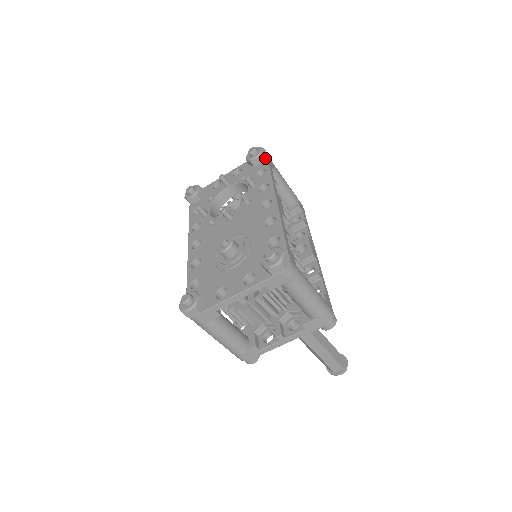
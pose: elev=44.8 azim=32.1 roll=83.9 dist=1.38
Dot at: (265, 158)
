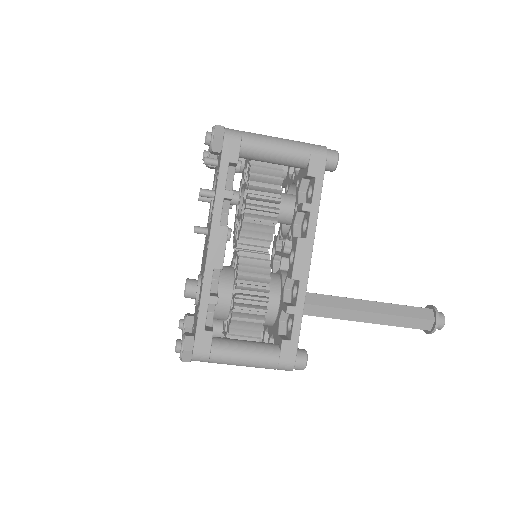
Dot at: (221, 147)
